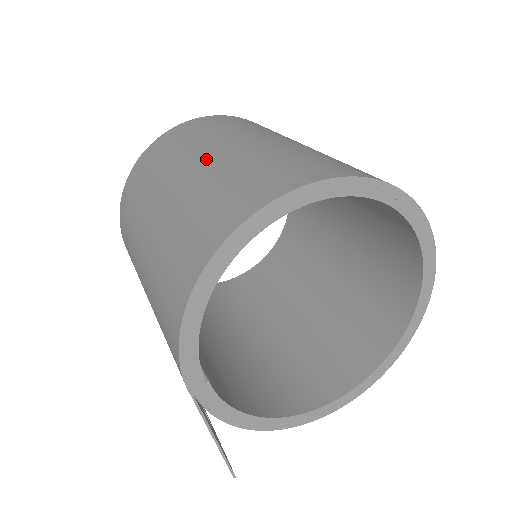
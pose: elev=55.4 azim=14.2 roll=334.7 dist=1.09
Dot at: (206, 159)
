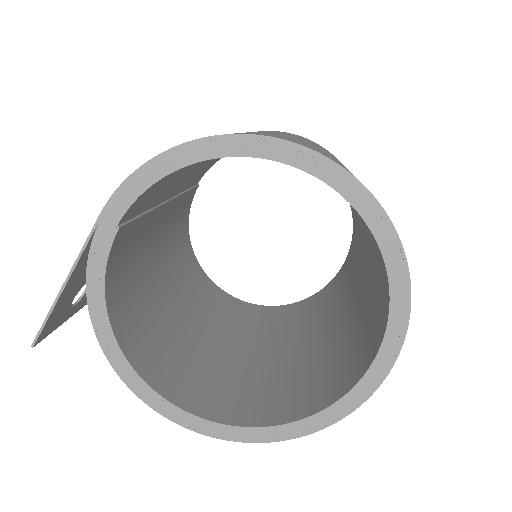
Dot at: (308, 142)
